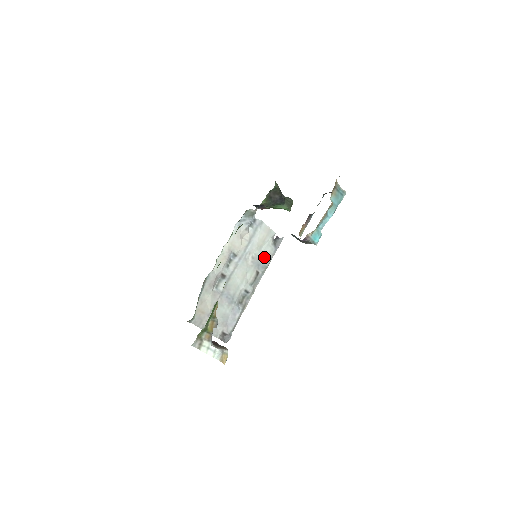
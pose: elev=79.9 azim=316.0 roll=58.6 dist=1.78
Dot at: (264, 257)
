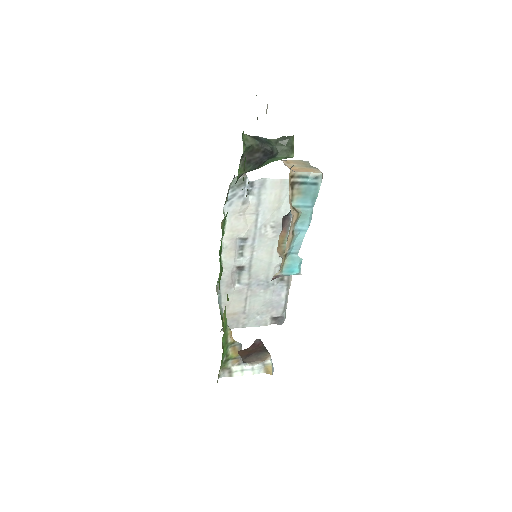
Dot at: occluded
